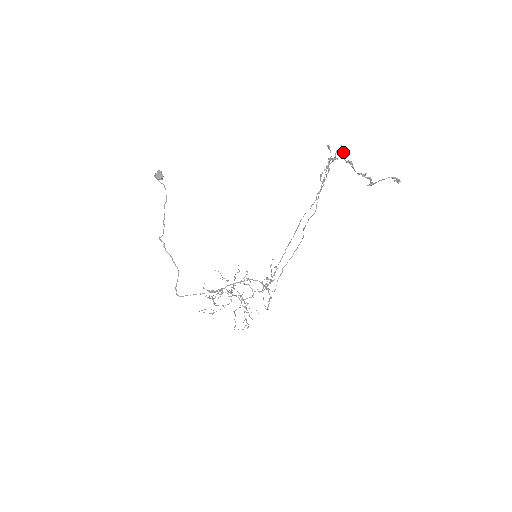
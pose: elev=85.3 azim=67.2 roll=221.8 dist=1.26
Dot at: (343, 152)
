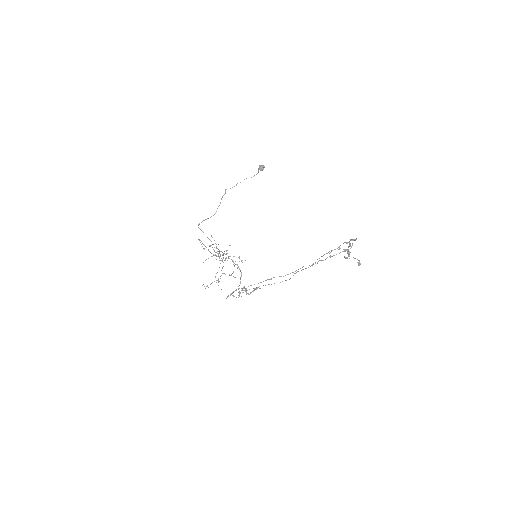
Dot at: (353, 239)
